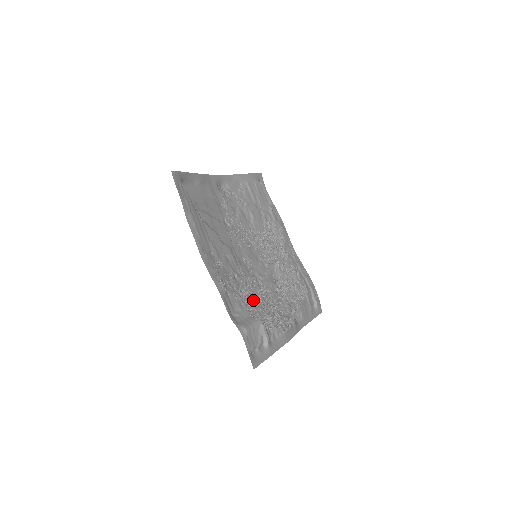
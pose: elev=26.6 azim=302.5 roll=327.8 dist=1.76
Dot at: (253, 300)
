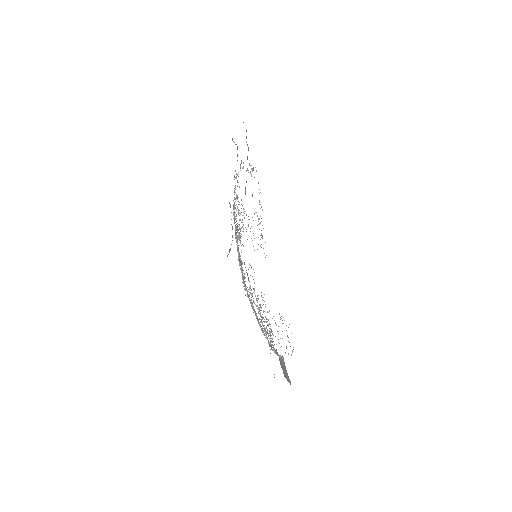
Dot at: (266, 326)
